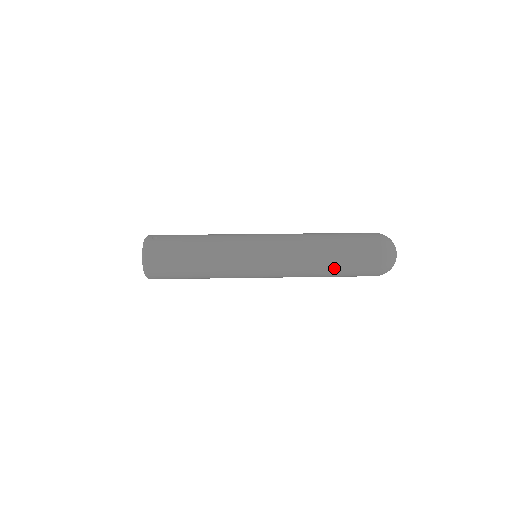
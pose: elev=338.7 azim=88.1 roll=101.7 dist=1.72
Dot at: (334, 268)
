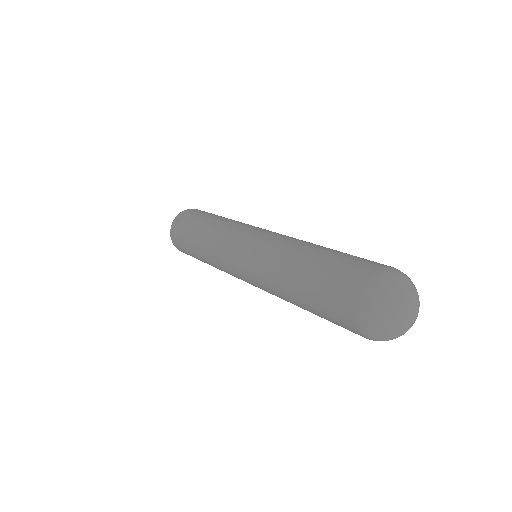
Dot at: (309, 311)
